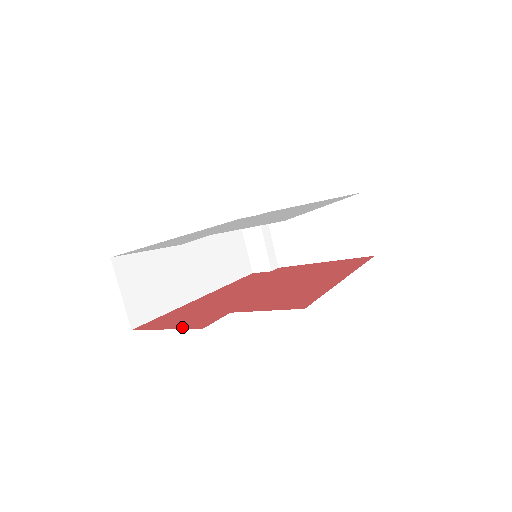
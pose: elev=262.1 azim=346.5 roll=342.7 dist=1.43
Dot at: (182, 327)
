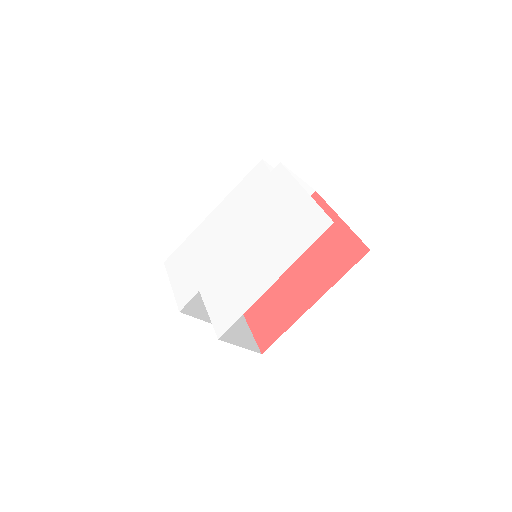
Dot at: occluded
